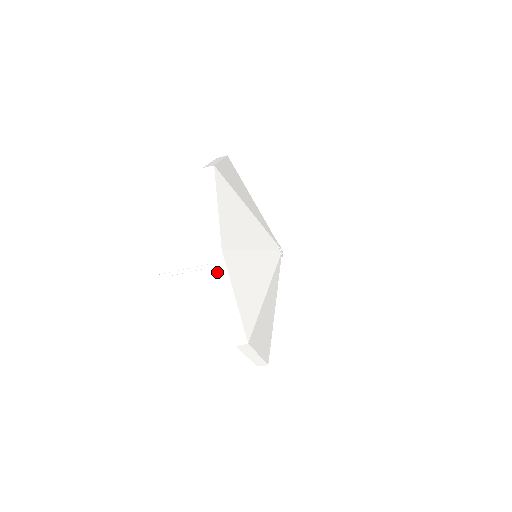
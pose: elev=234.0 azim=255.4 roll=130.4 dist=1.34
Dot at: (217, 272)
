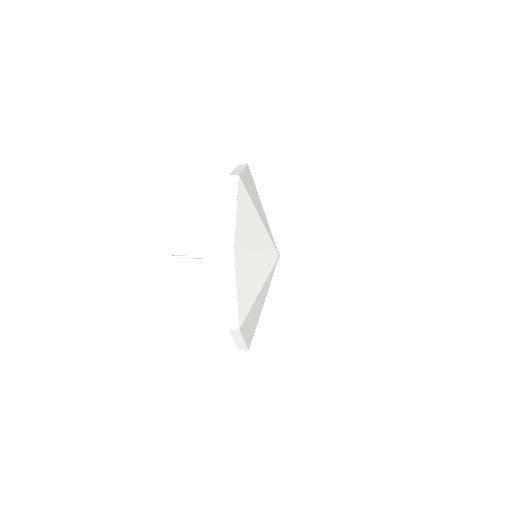
Dot at: (233, 334)
